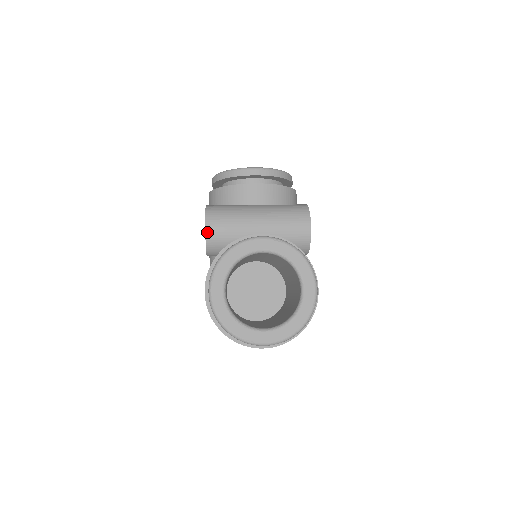
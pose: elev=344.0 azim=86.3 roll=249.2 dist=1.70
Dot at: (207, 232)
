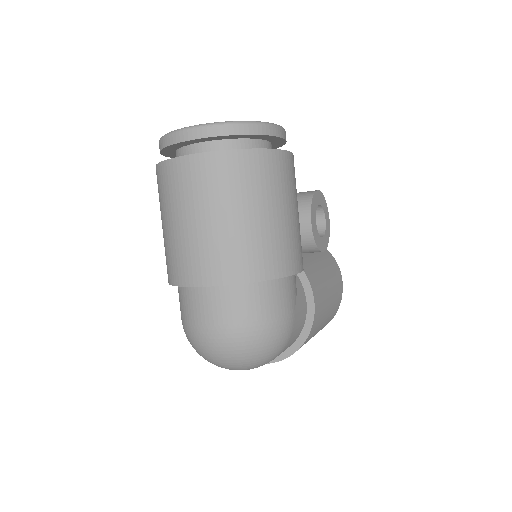
Dot at: occluded
